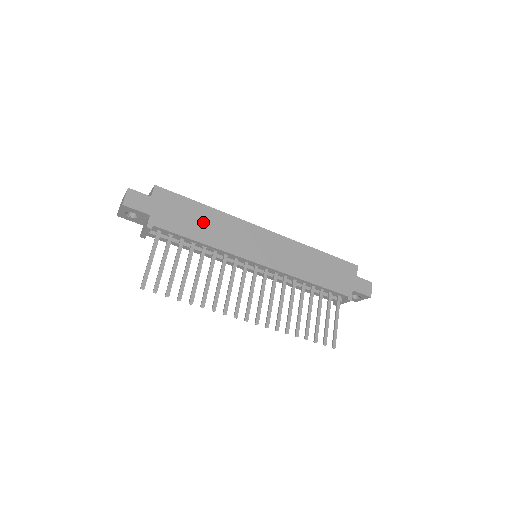
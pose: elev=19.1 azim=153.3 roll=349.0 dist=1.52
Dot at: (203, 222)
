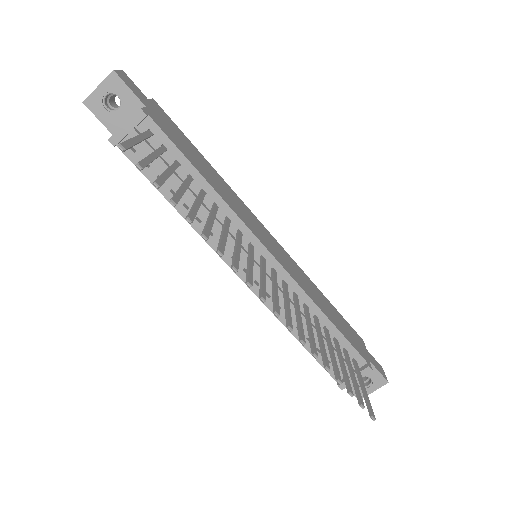
Dot at: (205, 167)
